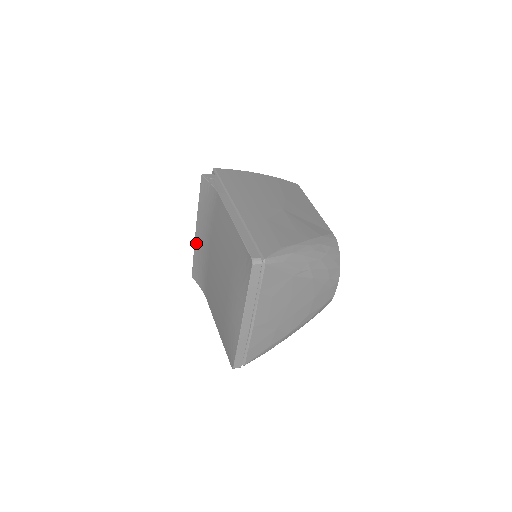
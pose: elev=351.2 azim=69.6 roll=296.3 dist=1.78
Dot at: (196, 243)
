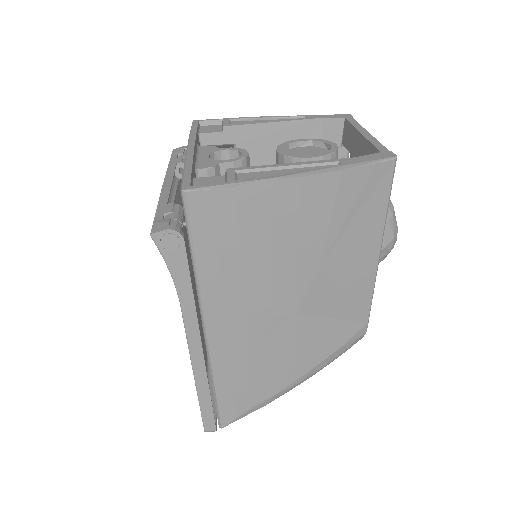
Dot at: occluded
